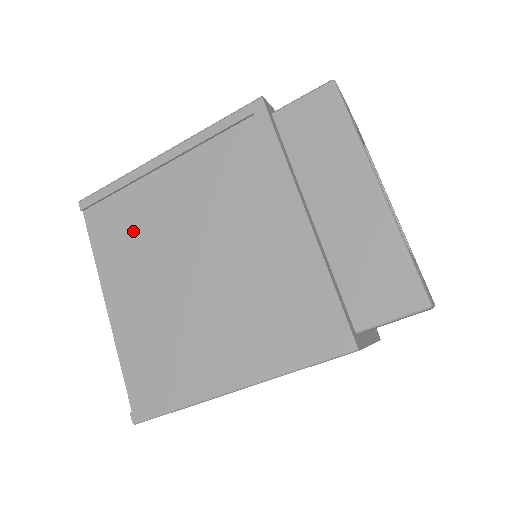
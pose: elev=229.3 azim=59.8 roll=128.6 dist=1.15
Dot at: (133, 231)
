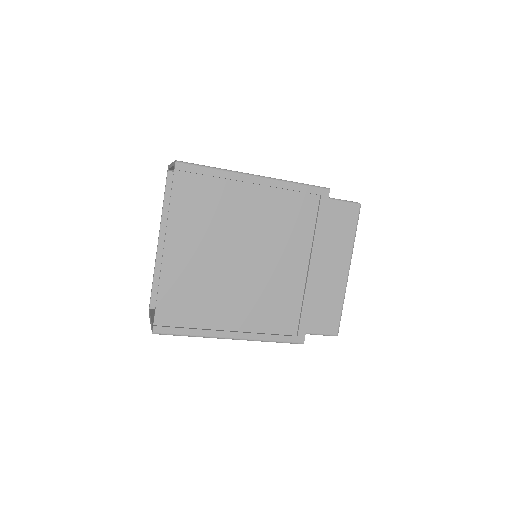
Dot at: (210, 211)
